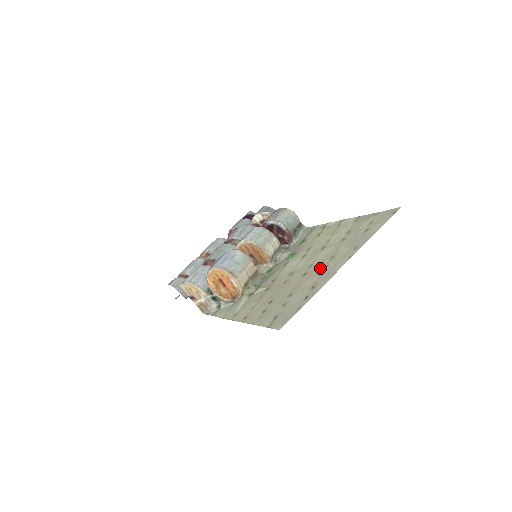
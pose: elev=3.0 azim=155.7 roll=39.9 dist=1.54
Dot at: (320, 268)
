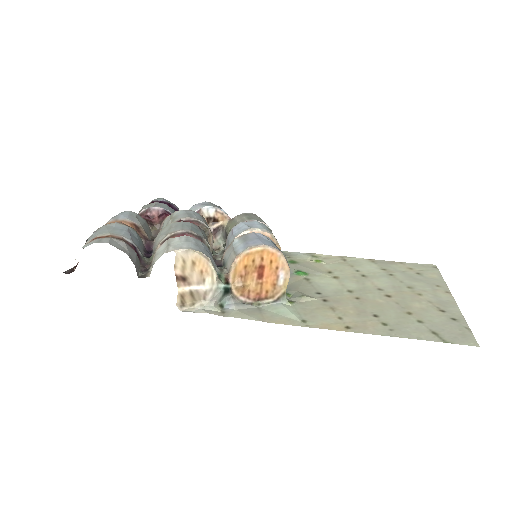
Dot at: (411, 294)
